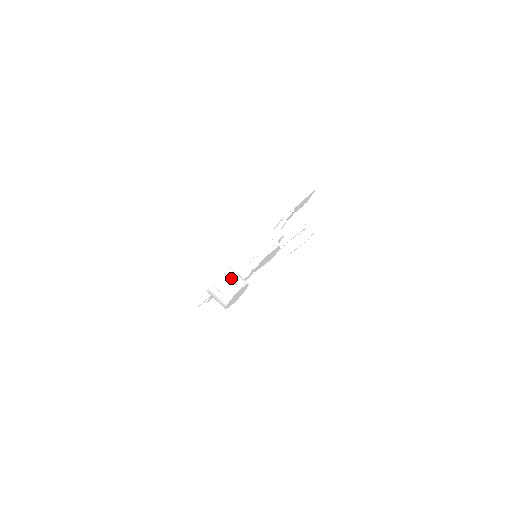
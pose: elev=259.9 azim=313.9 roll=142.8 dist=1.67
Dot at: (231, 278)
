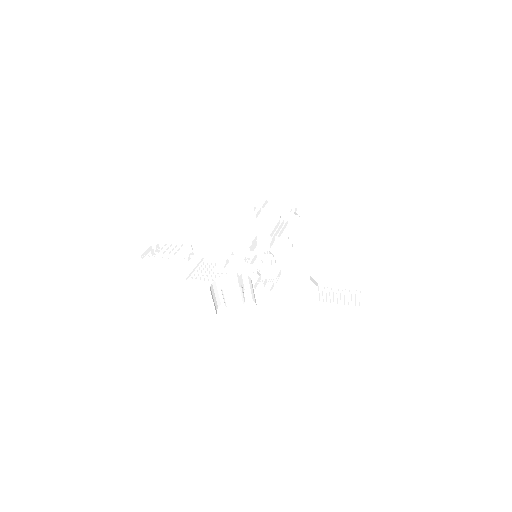
Dot at: occluded
